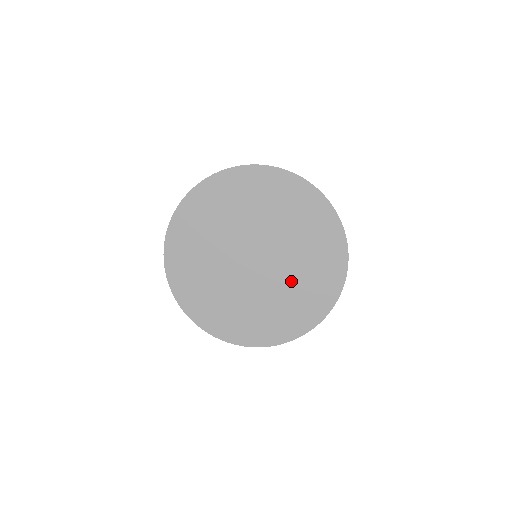
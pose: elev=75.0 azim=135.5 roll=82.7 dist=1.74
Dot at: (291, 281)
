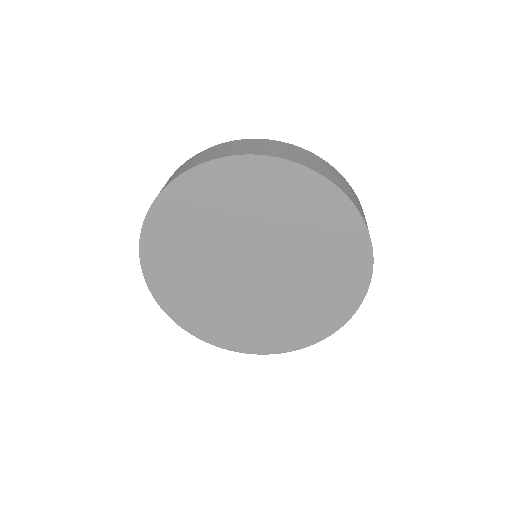
Dot at: (293, 298)
